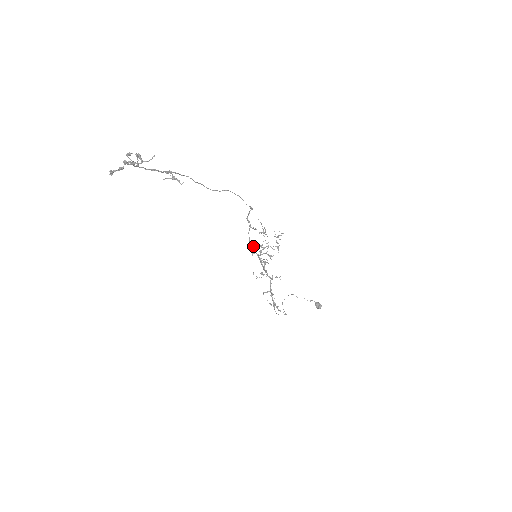
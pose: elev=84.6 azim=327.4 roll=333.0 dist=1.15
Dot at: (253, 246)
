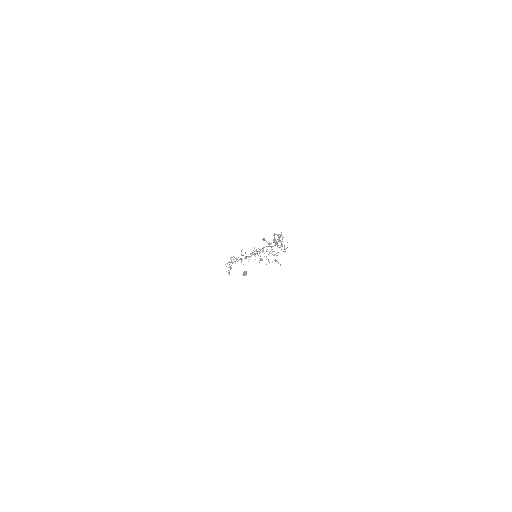
Dot at: occluded
